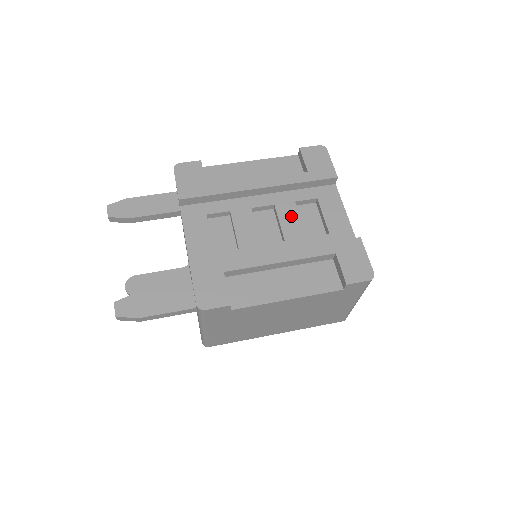
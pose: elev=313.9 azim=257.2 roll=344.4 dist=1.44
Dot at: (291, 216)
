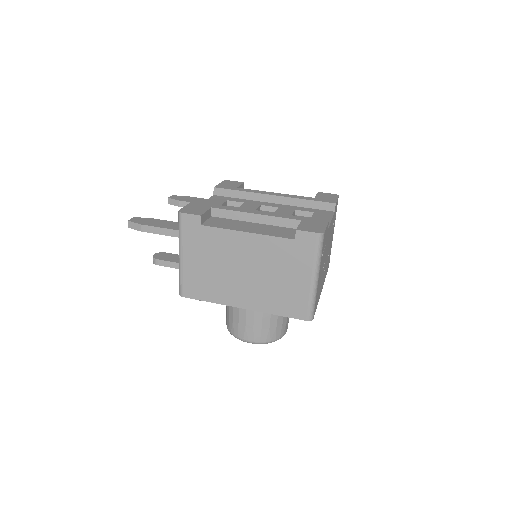
Dot at: (286, 212)
